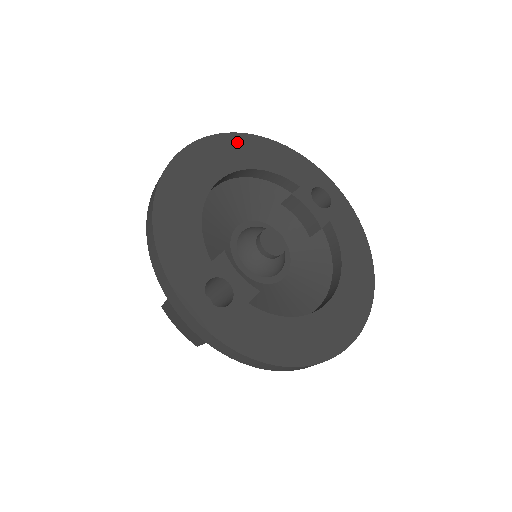
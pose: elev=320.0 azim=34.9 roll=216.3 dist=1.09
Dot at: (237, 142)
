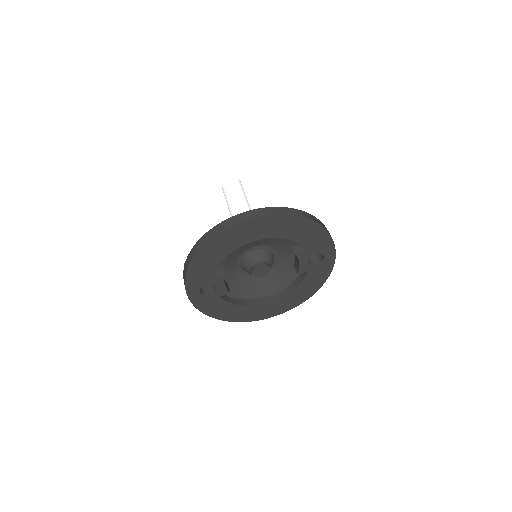
Dot at: (286, 221)
